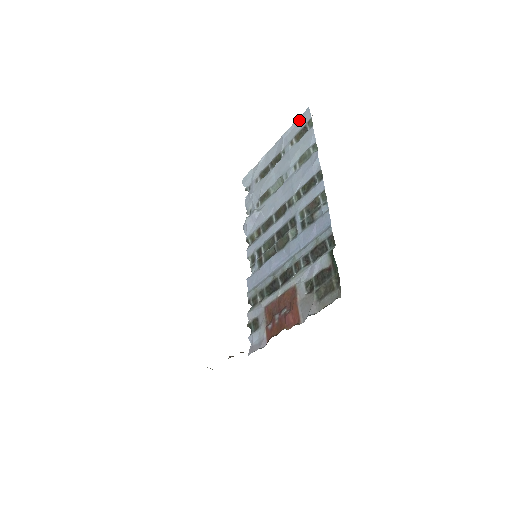
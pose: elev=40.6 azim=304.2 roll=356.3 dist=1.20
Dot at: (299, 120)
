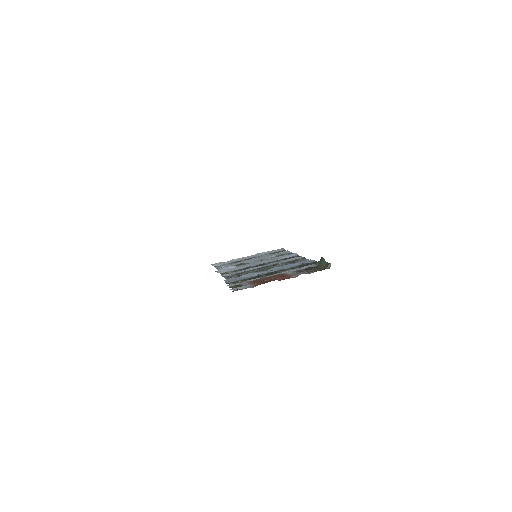
Dot at: (274, 250)
